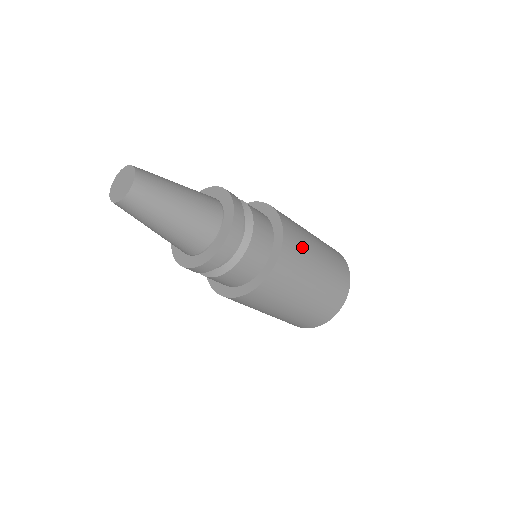
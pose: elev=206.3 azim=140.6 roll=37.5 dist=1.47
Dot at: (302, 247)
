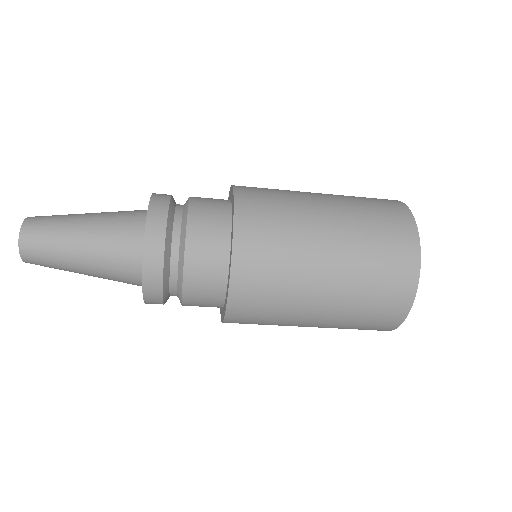
Dot at: (277, 284)
